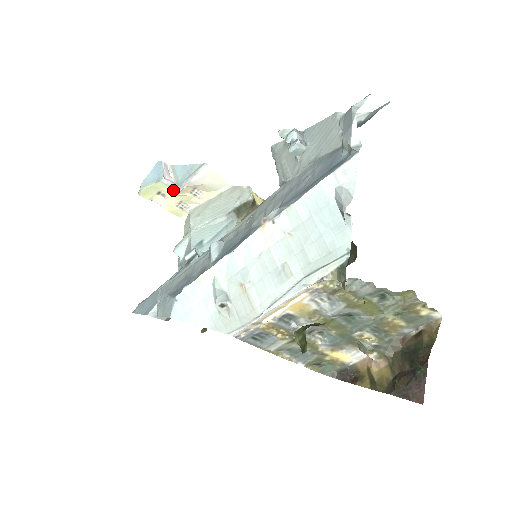
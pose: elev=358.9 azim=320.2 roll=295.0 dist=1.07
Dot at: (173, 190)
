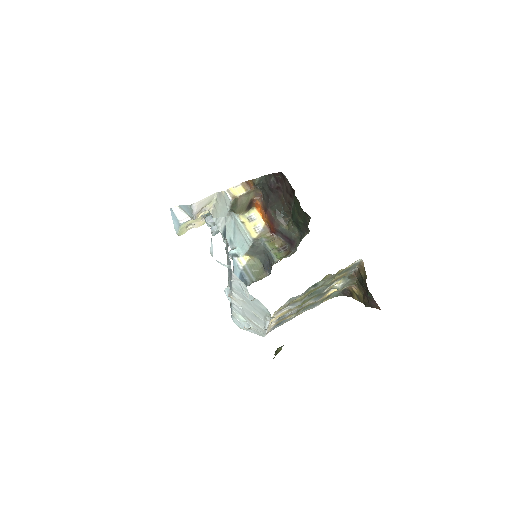
Dot at: (192, 220)
